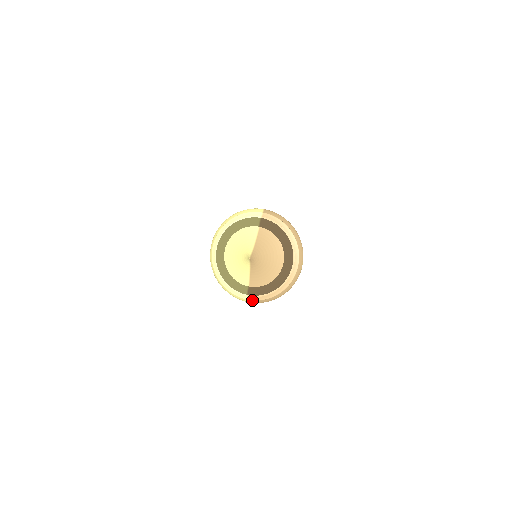
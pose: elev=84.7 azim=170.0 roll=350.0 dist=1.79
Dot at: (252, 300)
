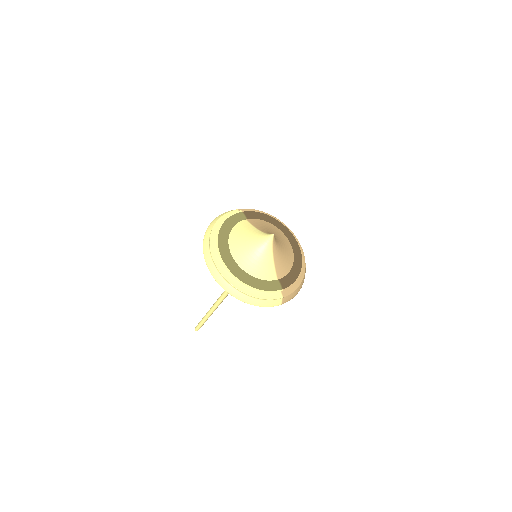
Dot at: (286, 297)
